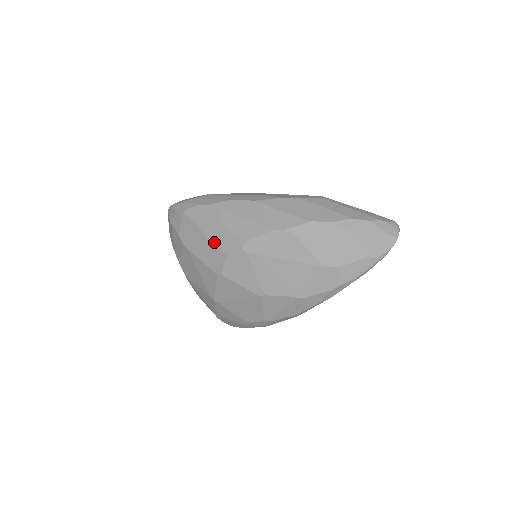
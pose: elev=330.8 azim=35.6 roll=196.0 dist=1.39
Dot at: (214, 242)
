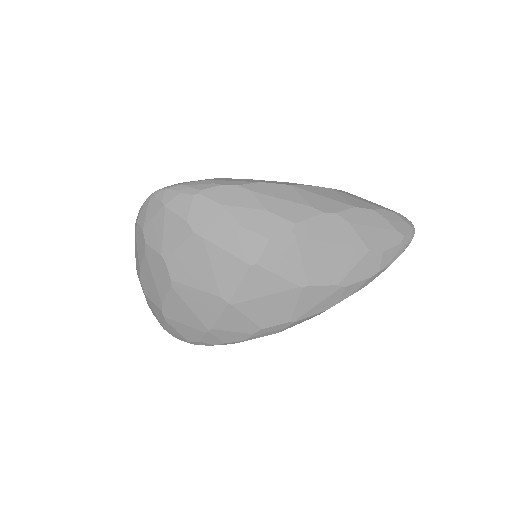
Dot at: (250, 226)
